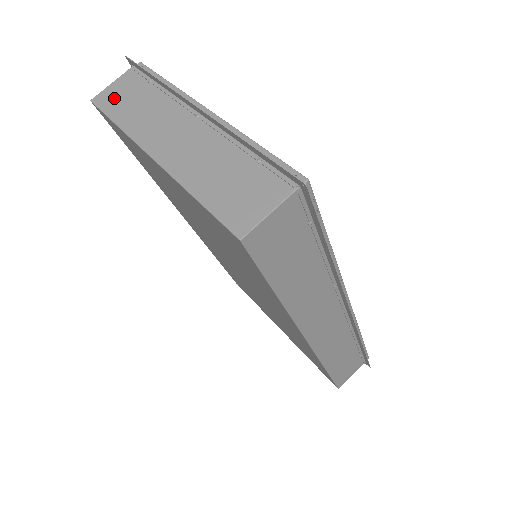
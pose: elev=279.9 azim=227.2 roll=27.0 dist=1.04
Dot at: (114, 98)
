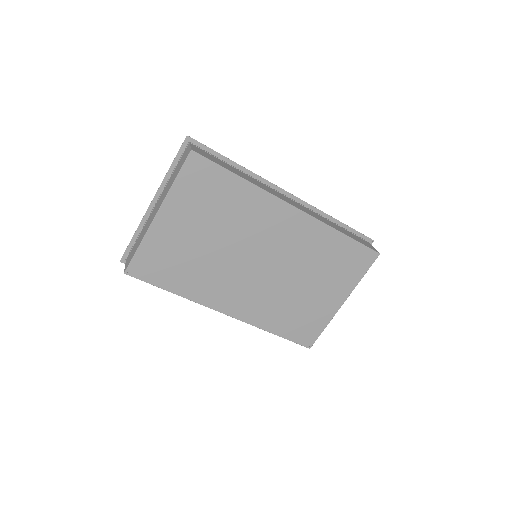
Dot at: (130, 258)
